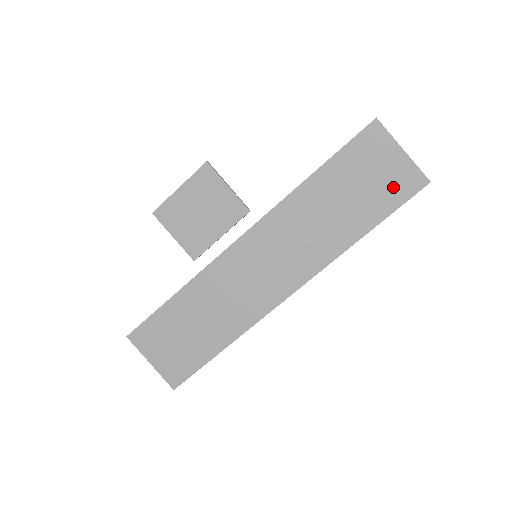
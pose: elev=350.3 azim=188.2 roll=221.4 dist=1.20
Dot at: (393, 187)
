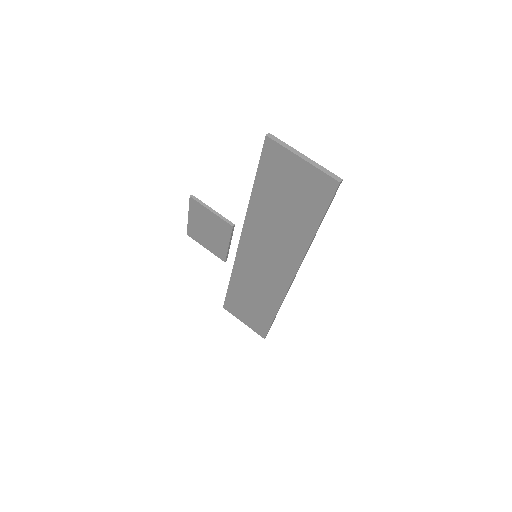
Dot at: (312, 193)
